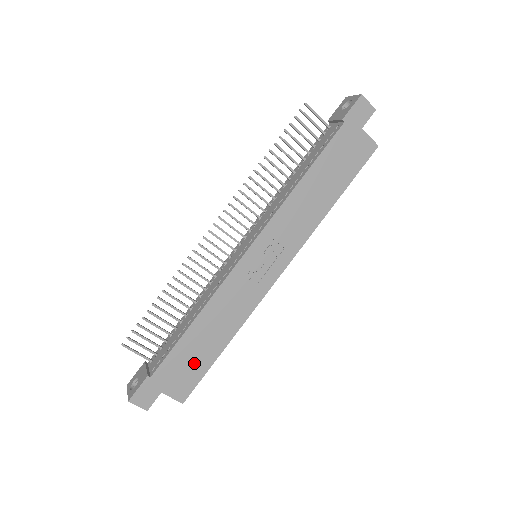
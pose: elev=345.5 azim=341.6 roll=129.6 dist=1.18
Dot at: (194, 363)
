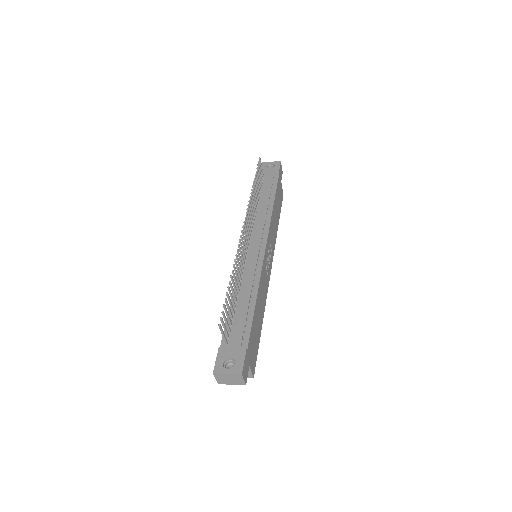
Dot at: (256, 338)
